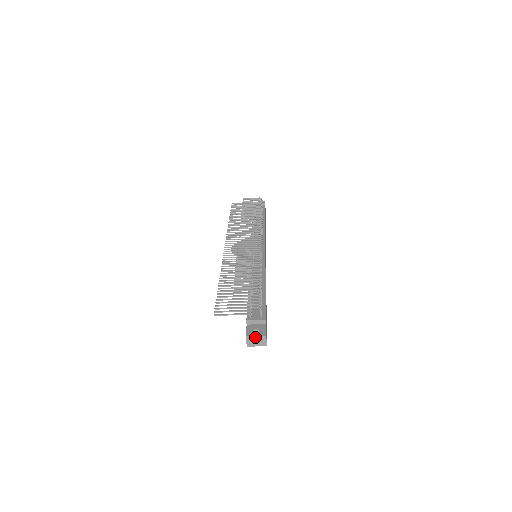
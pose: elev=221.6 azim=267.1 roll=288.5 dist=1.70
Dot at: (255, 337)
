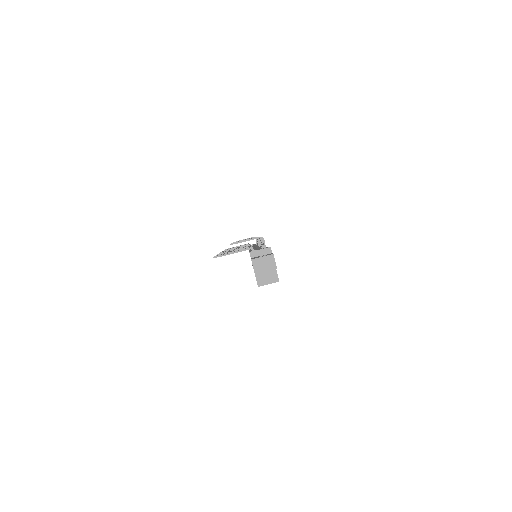
Dot at: (262, 258)
